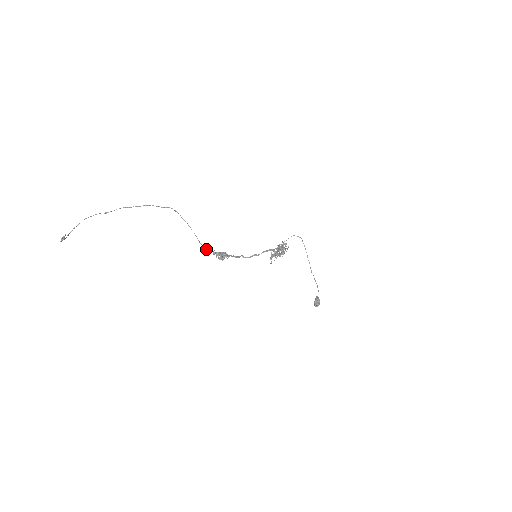
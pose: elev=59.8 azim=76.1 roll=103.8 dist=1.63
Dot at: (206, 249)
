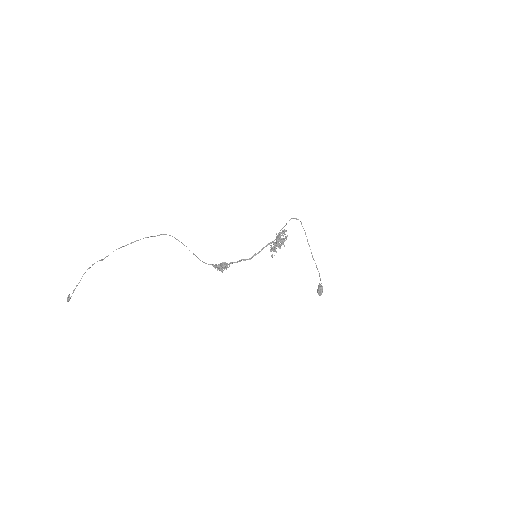
Dot at: occluded
